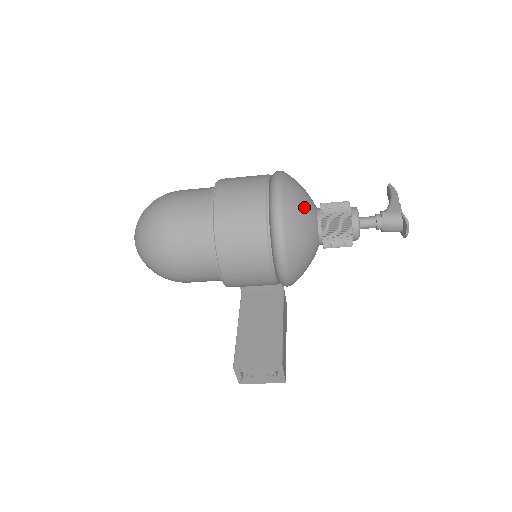
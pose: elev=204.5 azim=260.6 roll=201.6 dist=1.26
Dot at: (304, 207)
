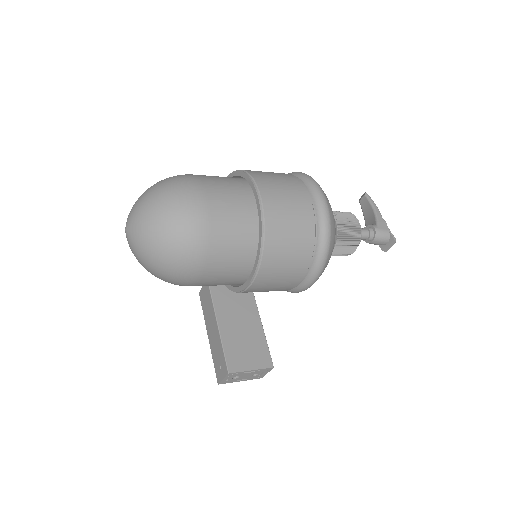
Dot at: occluded
